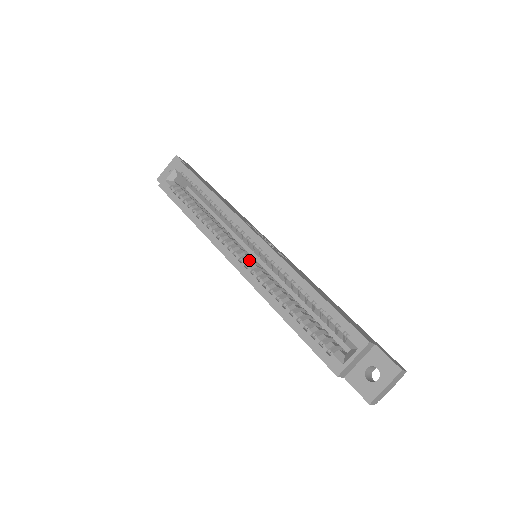
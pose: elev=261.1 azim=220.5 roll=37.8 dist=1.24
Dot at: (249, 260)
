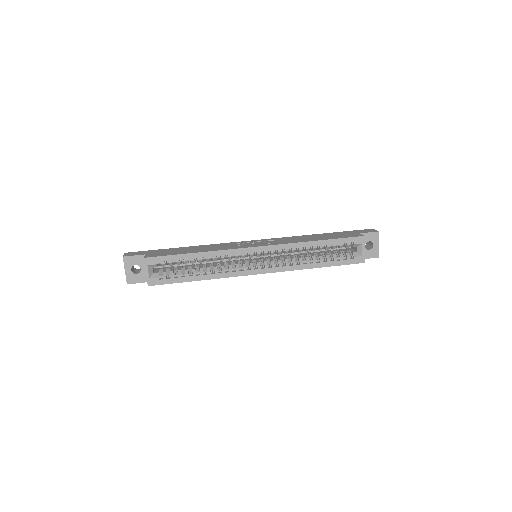
Dot at: (266, 262)
